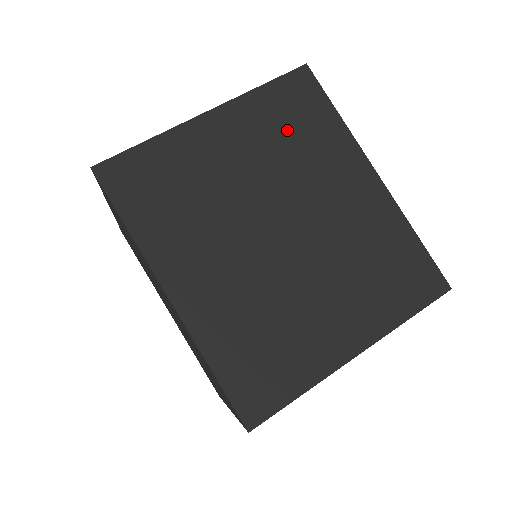
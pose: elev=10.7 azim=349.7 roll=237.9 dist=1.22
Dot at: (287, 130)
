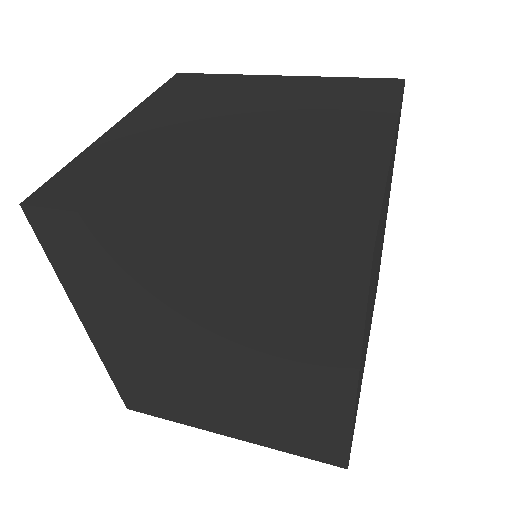
Dot at: (275, 300)
